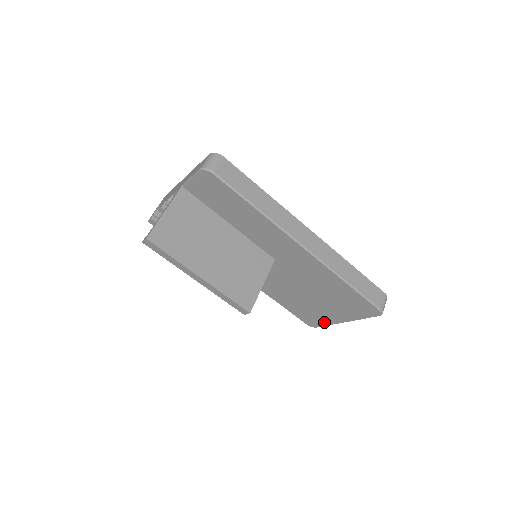
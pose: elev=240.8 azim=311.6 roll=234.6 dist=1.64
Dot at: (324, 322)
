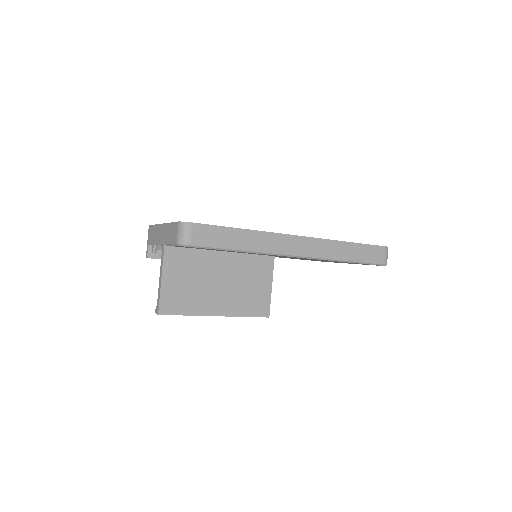
Dot at: (335, 262)
